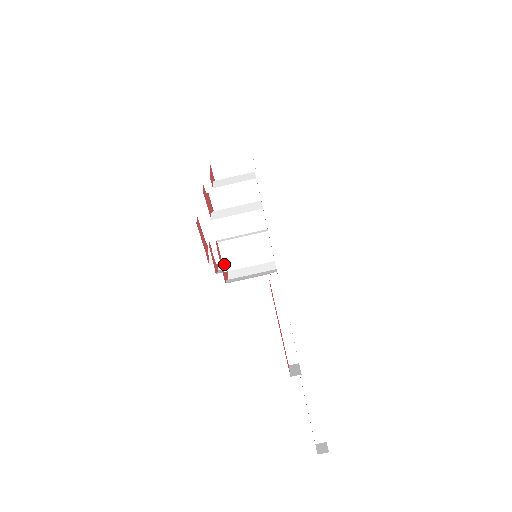
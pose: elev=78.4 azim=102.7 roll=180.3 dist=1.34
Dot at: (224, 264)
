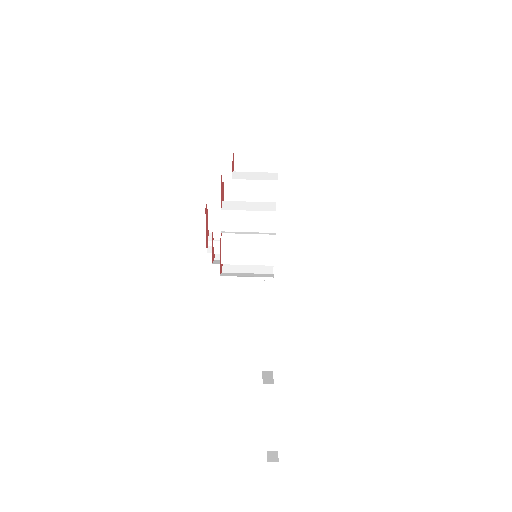
Dot at: (223, 256)
